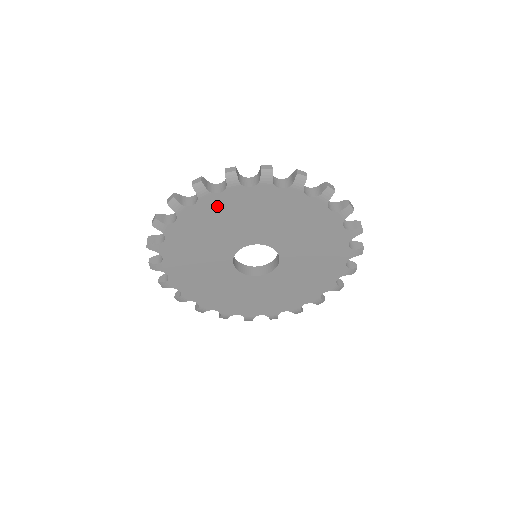
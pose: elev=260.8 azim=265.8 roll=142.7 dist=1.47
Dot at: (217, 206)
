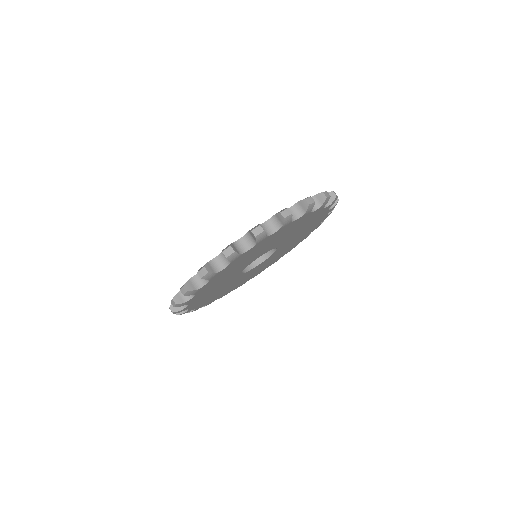
Dot at: (197, 300)
